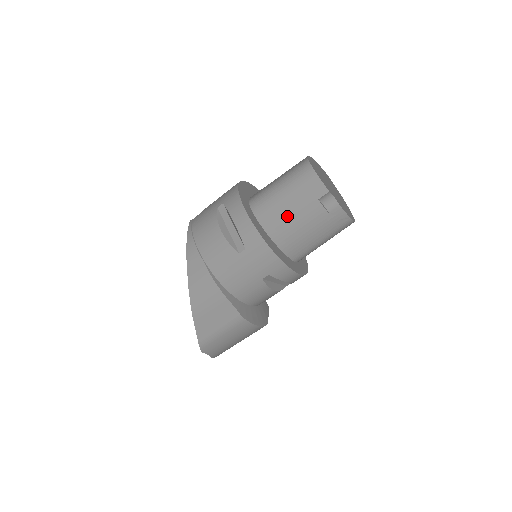
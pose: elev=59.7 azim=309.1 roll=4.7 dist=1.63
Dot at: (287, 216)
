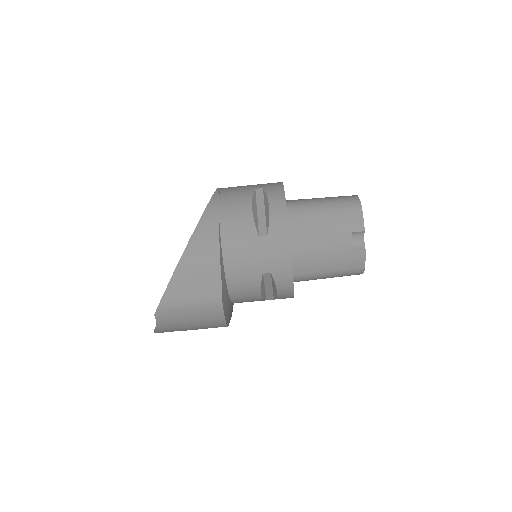
Dot at: (316, 231)
